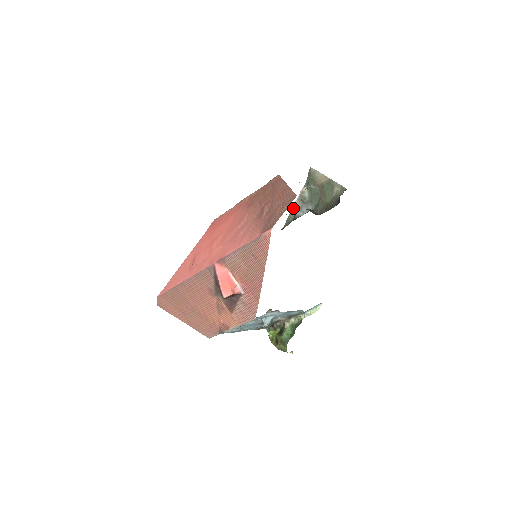
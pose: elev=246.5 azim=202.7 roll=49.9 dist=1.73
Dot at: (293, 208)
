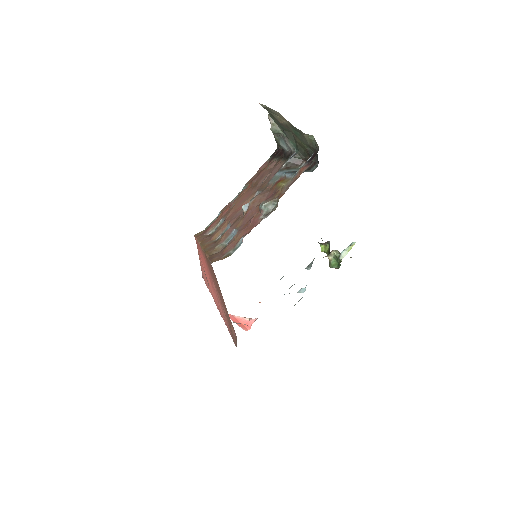
Dot at: occluded
